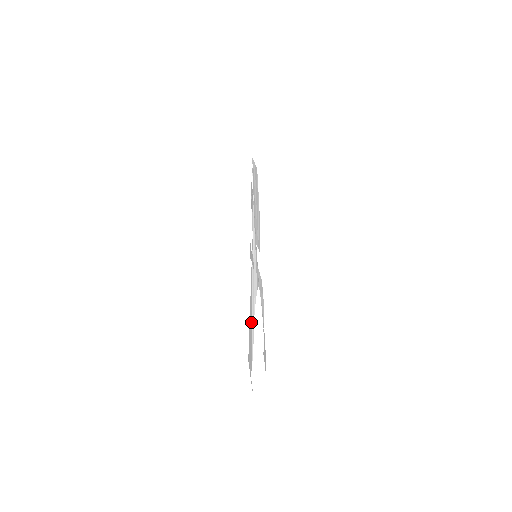
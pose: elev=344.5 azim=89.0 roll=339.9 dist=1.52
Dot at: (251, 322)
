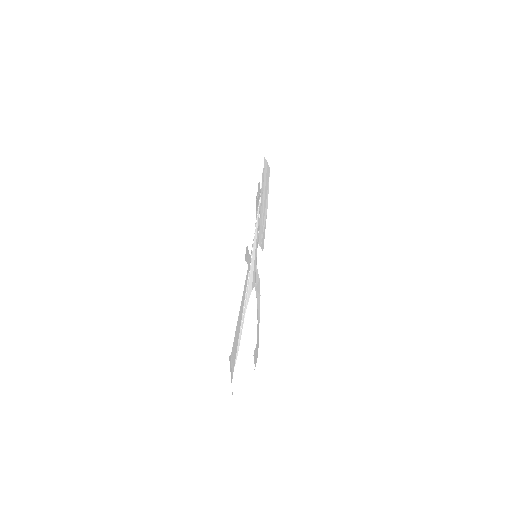
Dot at: (240, 322)
